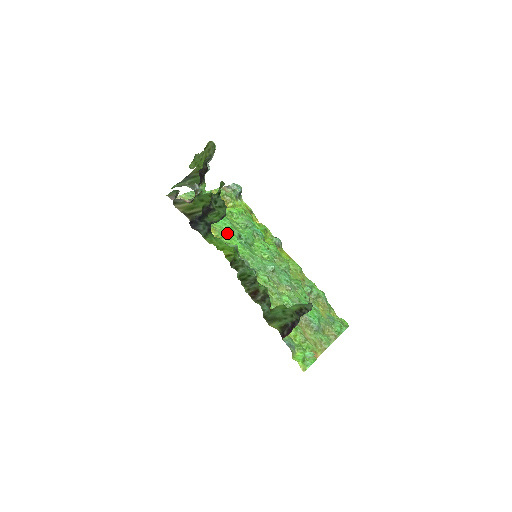
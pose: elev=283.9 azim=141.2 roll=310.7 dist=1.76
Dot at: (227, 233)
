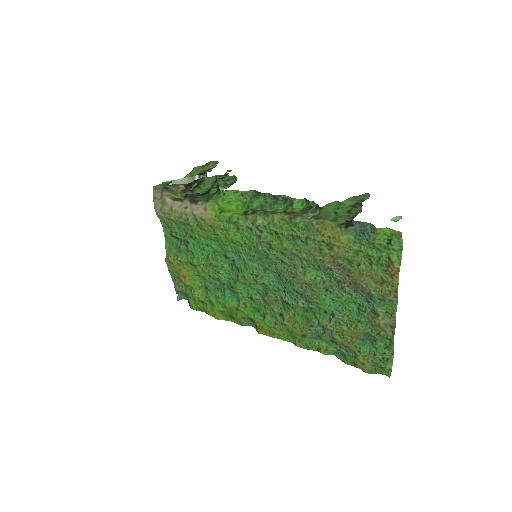
Dot at: (216, 239)
